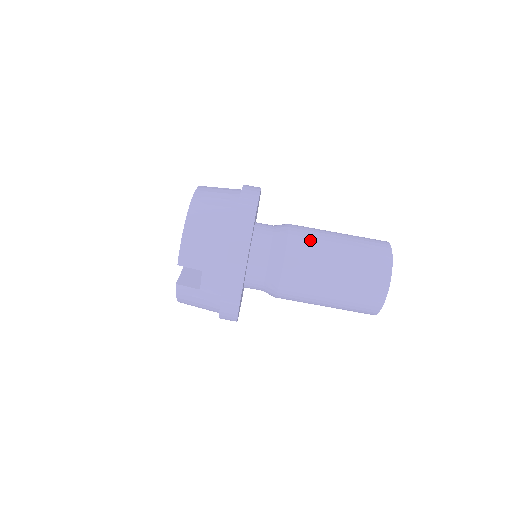
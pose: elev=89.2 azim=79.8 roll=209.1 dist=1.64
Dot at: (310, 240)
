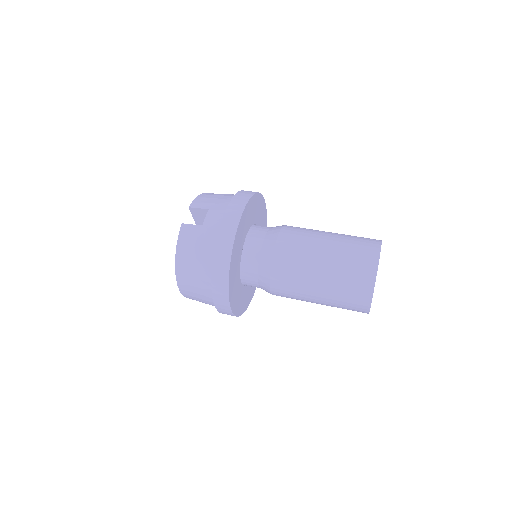
Dot at: occluded
